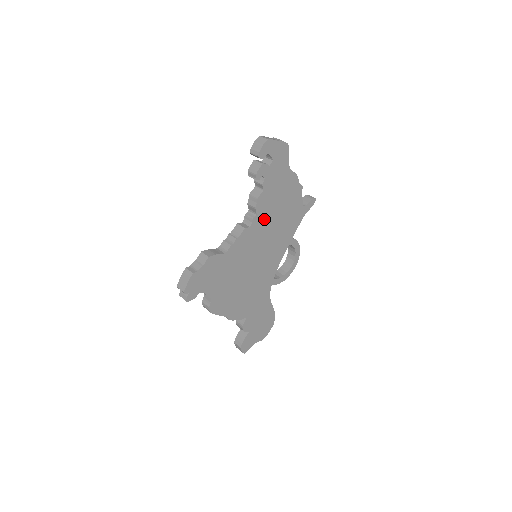
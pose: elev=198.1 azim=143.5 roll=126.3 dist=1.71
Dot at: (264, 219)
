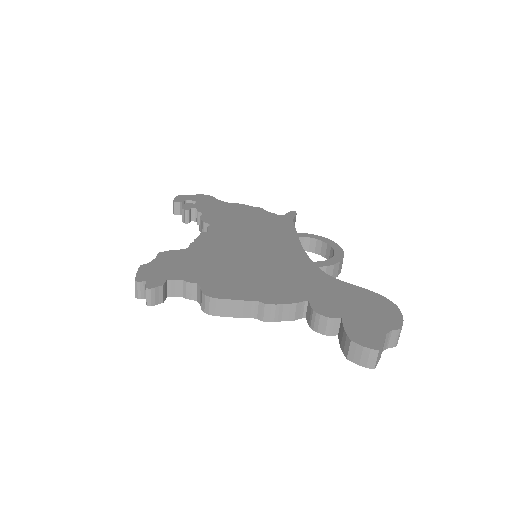
Dot at: (227, 227)
